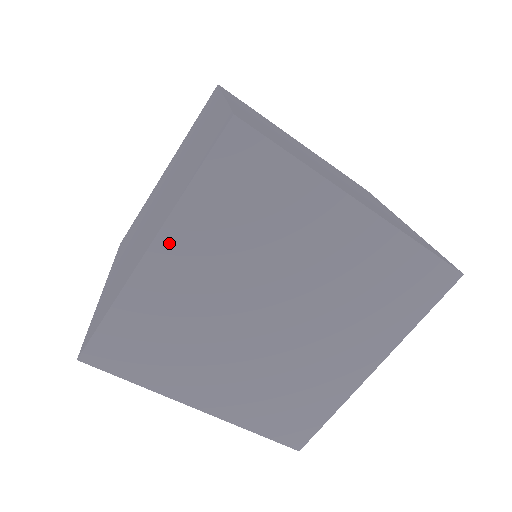
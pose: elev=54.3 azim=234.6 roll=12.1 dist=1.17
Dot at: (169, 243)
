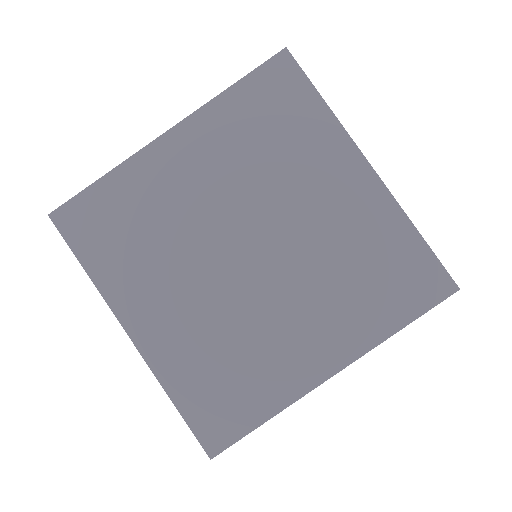
Dot at: (187, 133)
